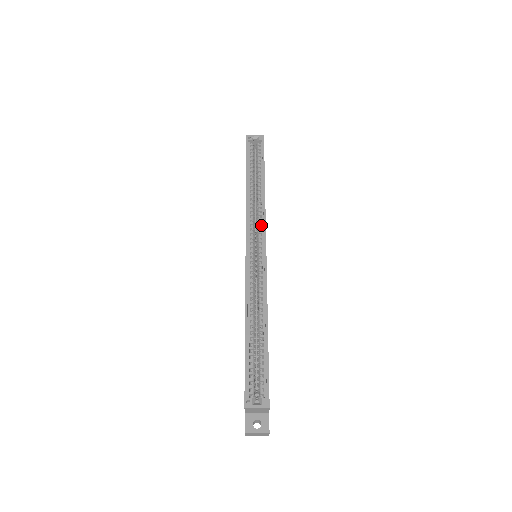
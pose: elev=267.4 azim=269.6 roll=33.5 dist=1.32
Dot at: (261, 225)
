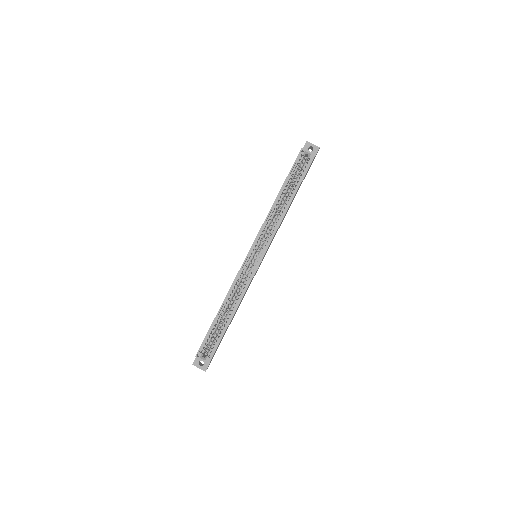
Dot at: (269, 237)
